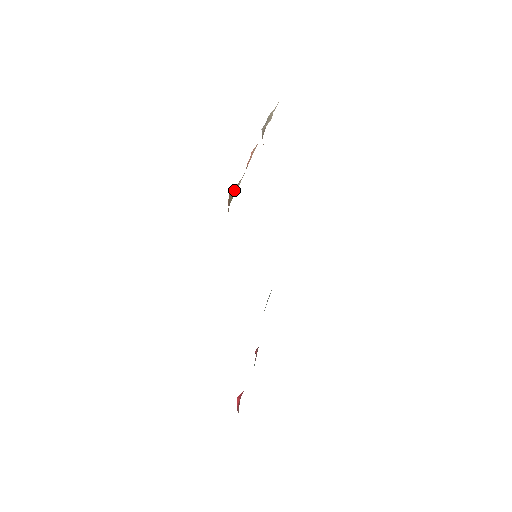
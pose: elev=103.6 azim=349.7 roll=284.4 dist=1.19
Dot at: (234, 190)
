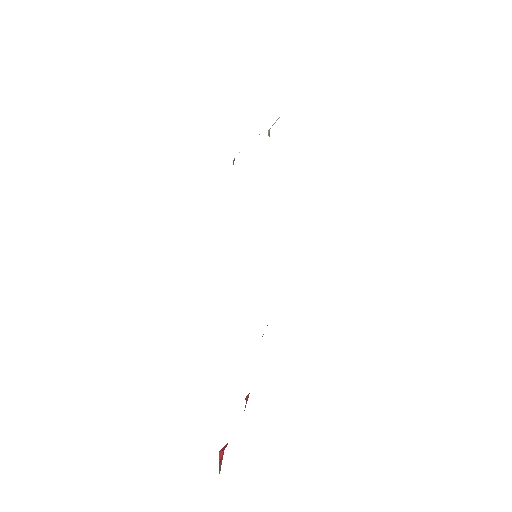
Dot at: occluded
